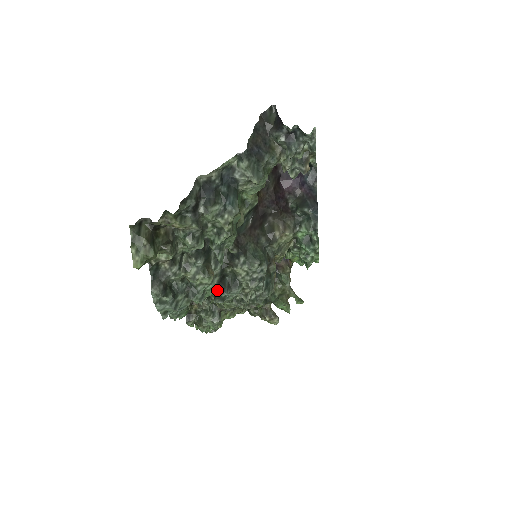
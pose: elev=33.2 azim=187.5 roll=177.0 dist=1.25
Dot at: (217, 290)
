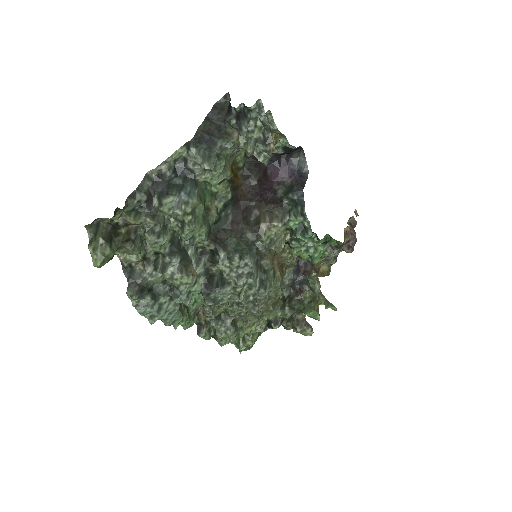
Dot at: (204, 291)
